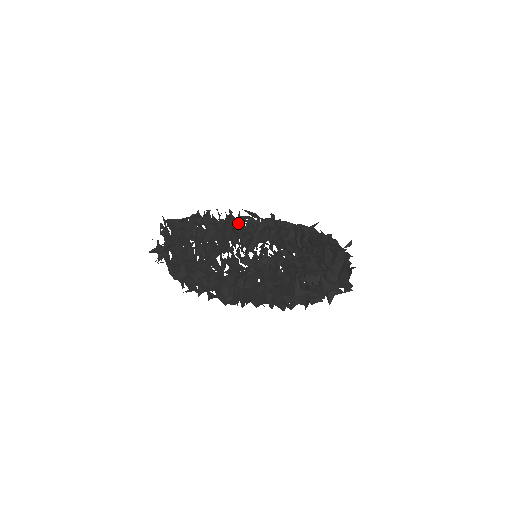
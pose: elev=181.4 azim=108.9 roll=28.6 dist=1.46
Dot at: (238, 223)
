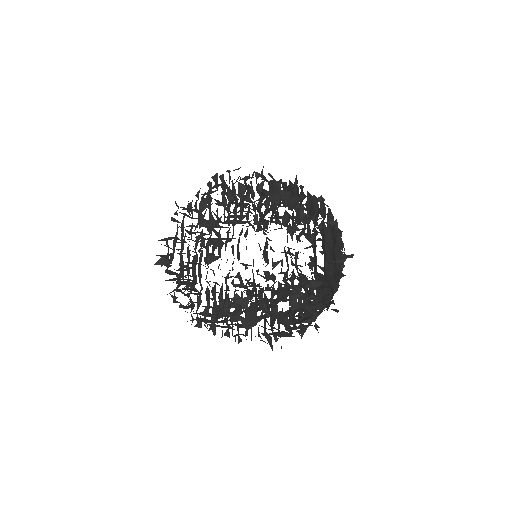
Dot at: (257, 187)
